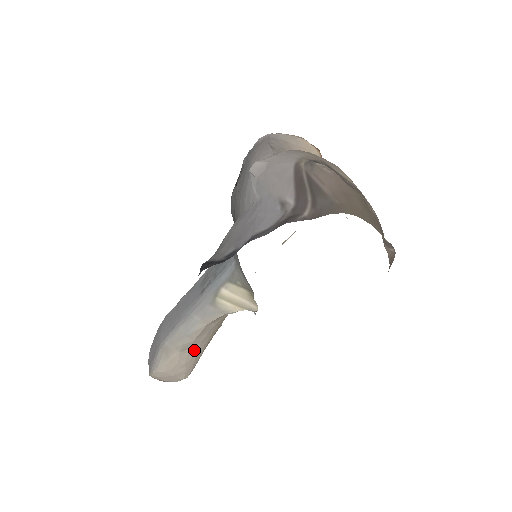
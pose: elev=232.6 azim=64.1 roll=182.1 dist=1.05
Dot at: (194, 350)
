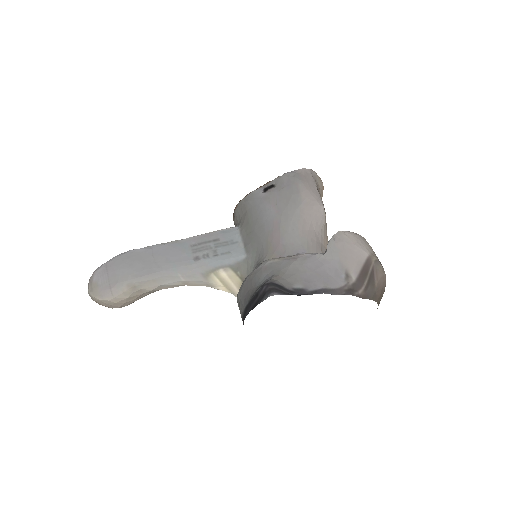
Dot at: (150, 293)
